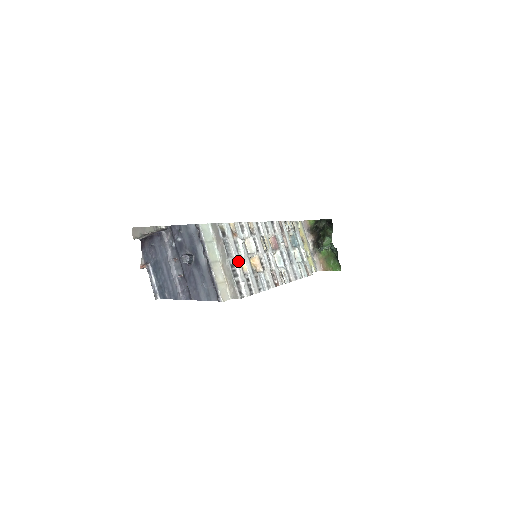
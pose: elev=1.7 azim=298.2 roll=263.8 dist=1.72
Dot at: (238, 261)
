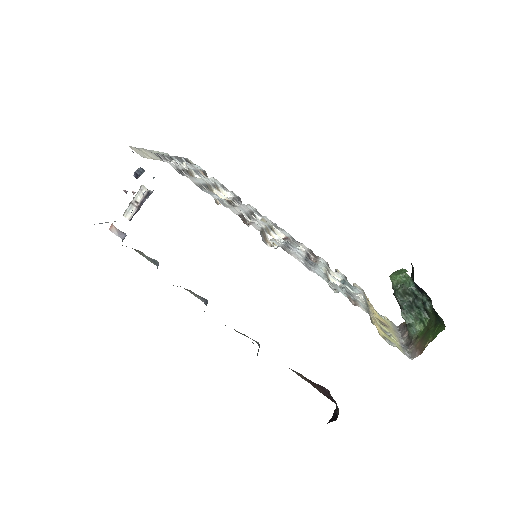
Dot at: (187, 167)
